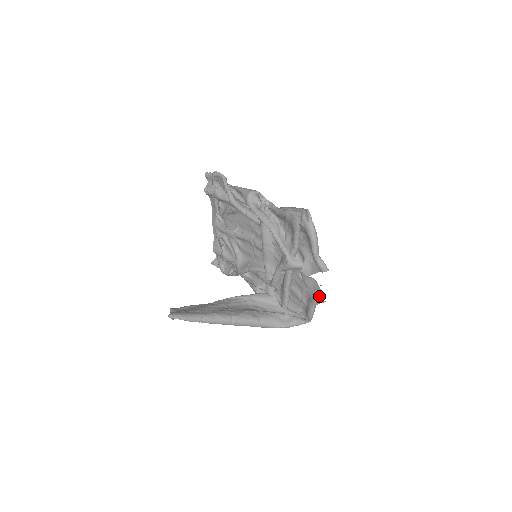
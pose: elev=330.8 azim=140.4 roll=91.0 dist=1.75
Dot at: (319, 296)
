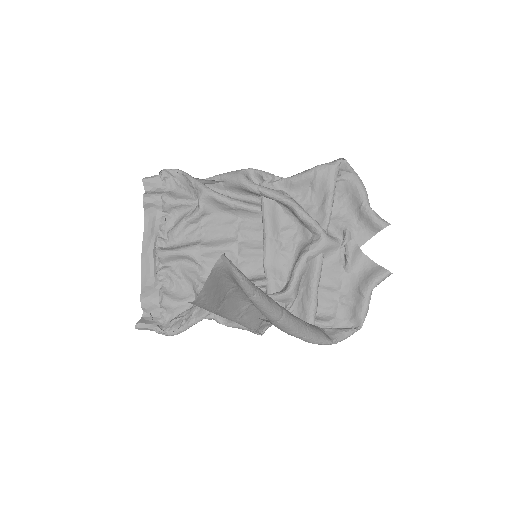
Dot at: (379, 270)
